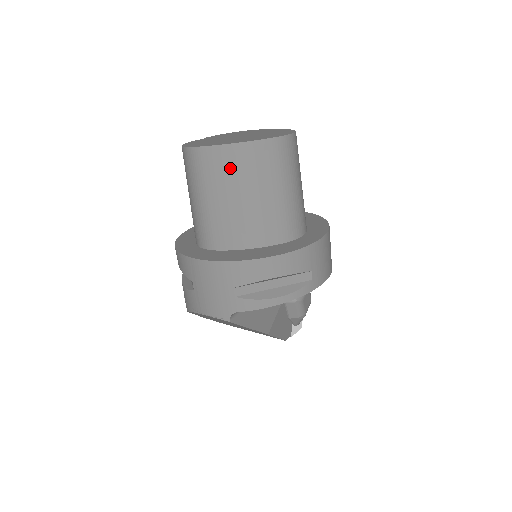
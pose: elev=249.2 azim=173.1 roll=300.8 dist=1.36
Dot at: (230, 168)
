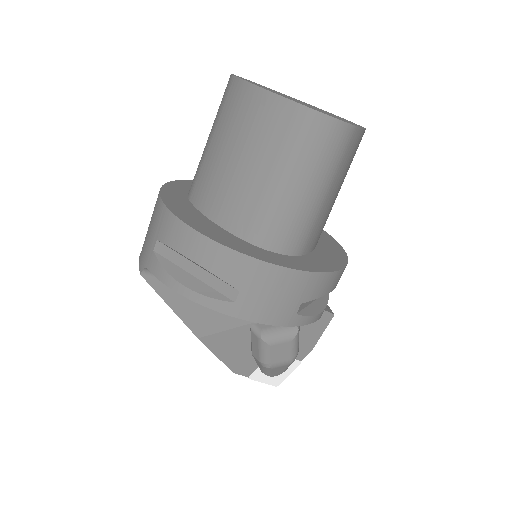
Dot at: (240, 113)
